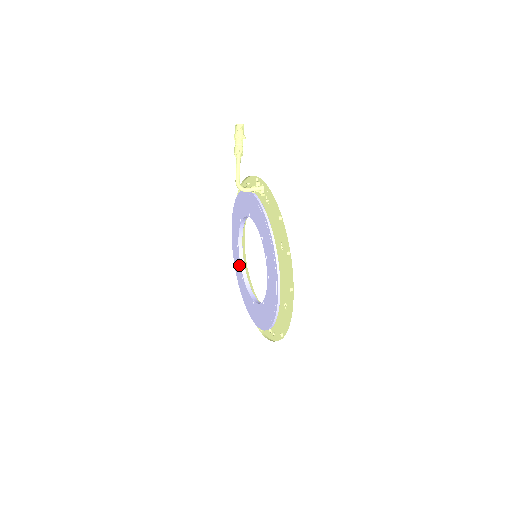
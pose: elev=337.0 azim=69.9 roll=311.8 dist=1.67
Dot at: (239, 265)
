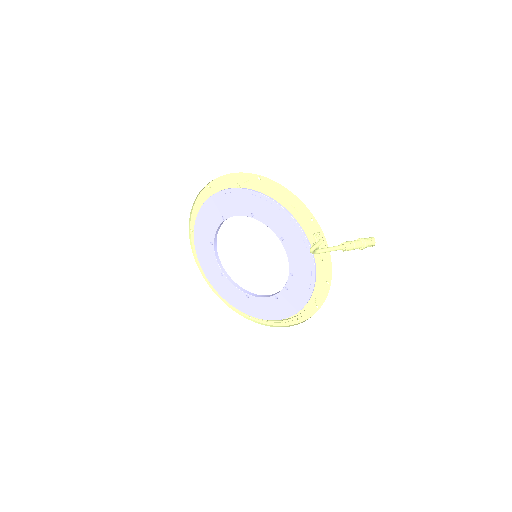
Dot at: (212, 229)
